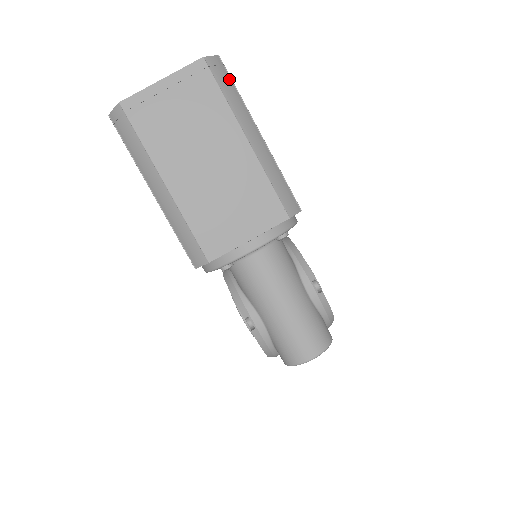
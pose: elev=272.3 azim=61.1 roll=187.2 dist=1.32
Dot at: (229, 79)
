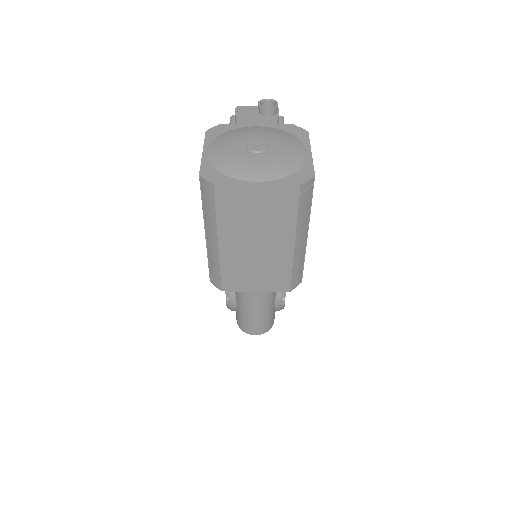
Dot at: (311, 196)
